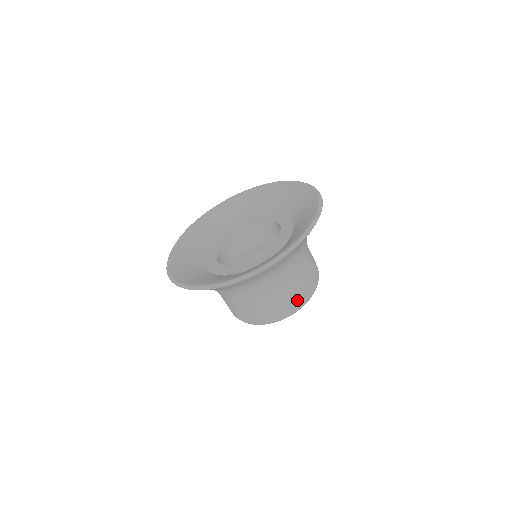
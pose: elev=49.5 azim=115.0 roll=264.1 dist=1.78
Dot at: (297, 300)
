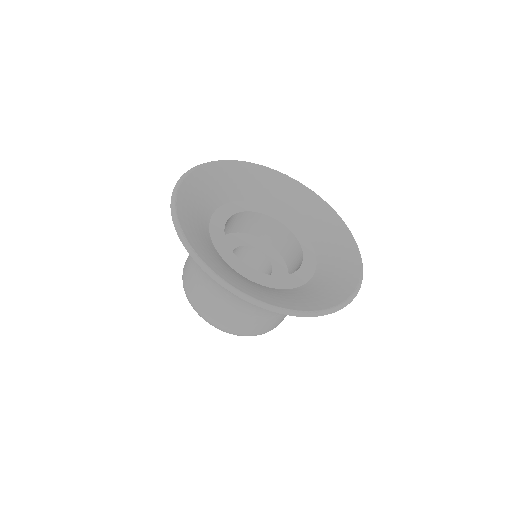
Dot at: (251, 331)
